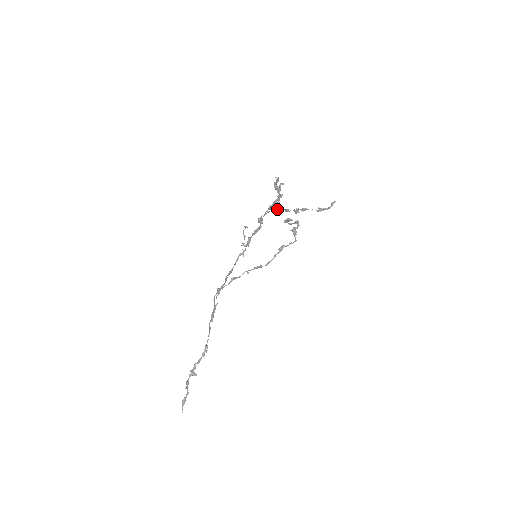
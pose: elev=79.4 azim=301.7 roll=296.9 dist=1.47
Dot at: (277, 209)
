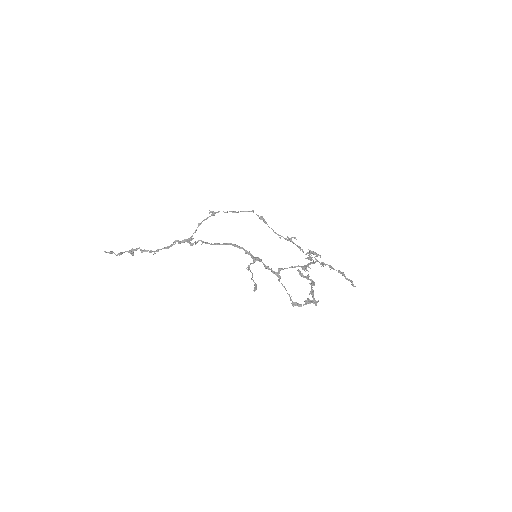
Dot at: (306, 267)
